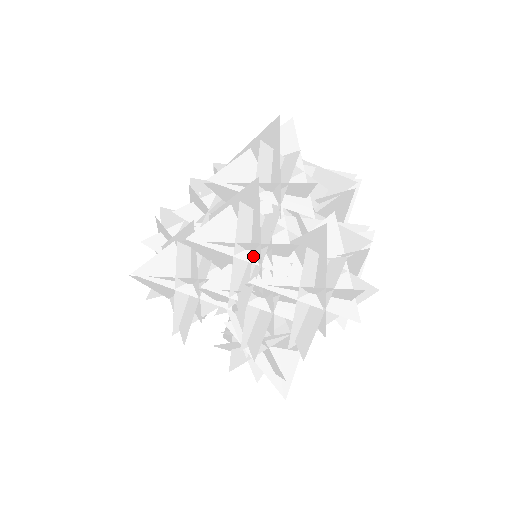
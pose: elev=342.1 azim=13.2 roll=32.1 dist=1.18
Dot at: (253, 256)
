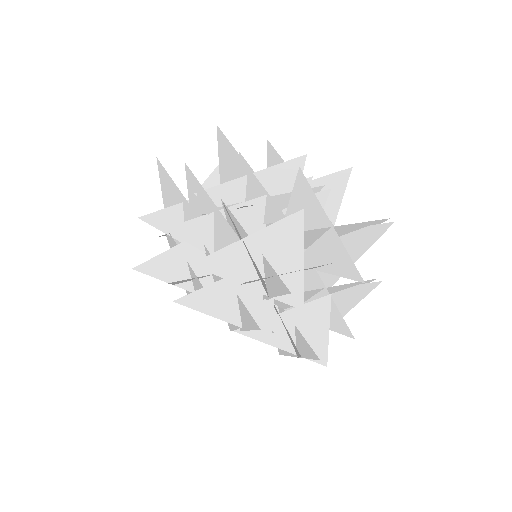
Dot at: (237, 325)
